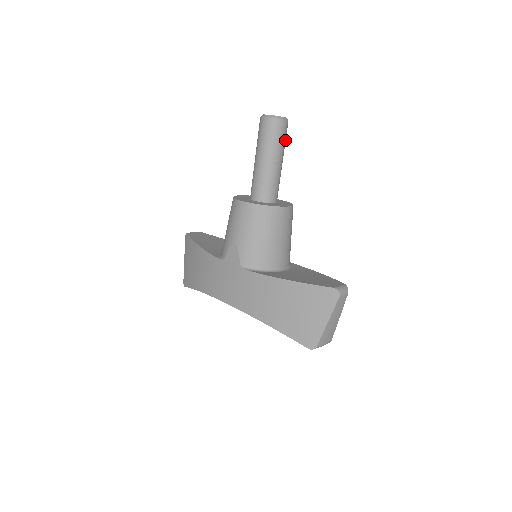
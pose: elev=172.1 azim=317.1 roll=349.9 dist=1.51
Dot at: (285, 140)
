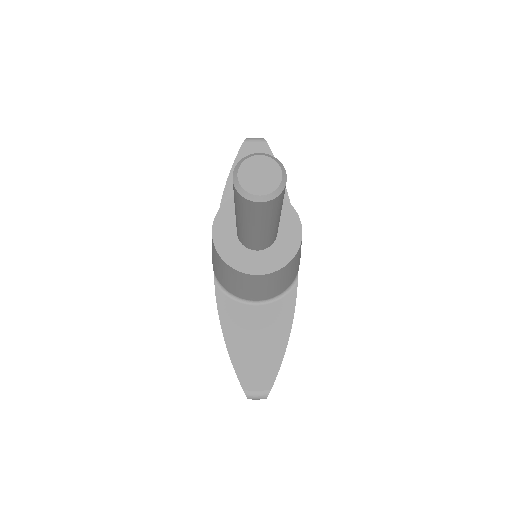
Dot at: (272, 212)
